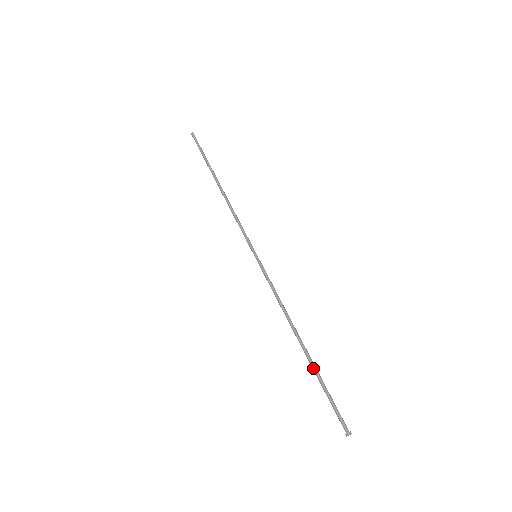
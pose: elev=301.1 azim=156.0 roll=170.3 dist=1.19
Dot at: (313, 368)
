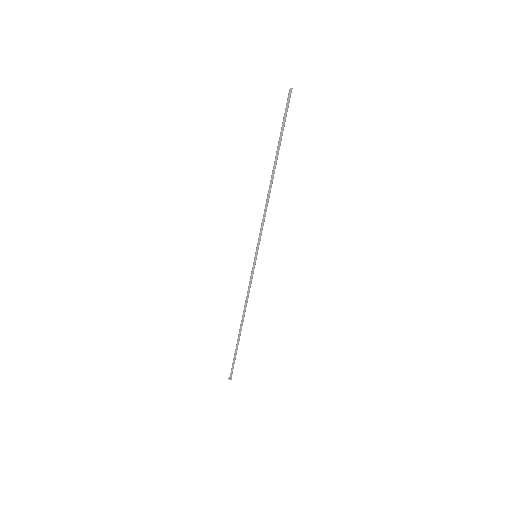
Dot at: (237, 343)
